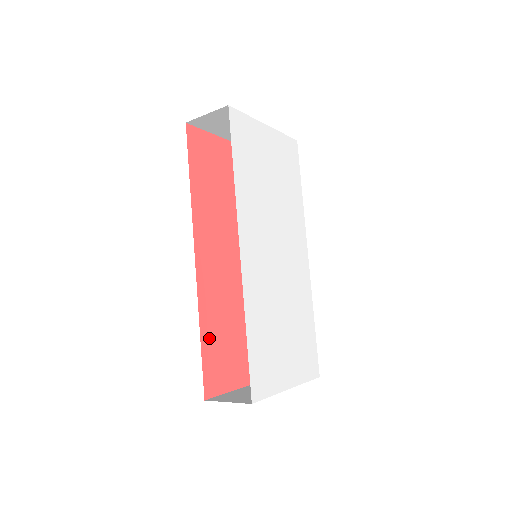
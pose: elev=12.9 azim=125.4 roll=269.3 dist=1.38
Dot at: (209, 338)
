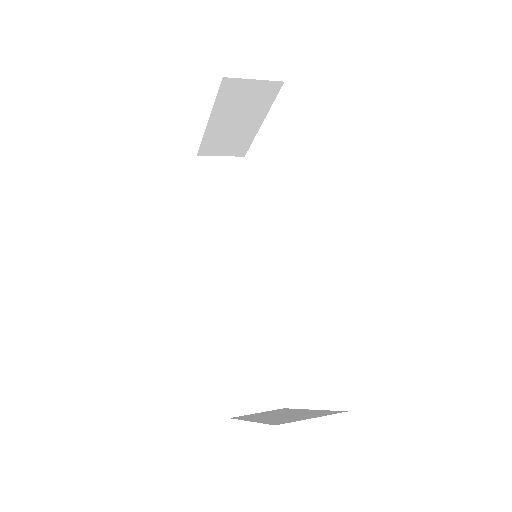
Dot at: occluded
